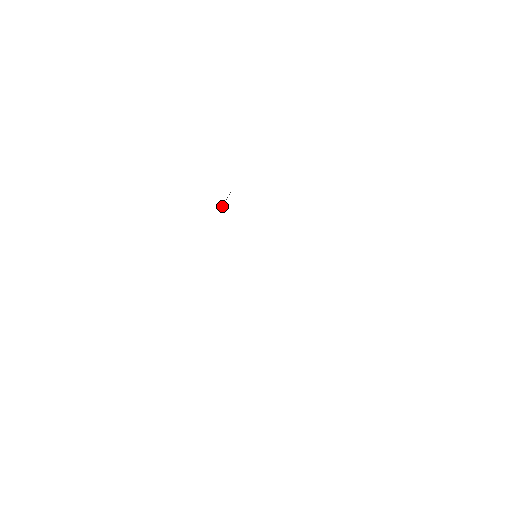
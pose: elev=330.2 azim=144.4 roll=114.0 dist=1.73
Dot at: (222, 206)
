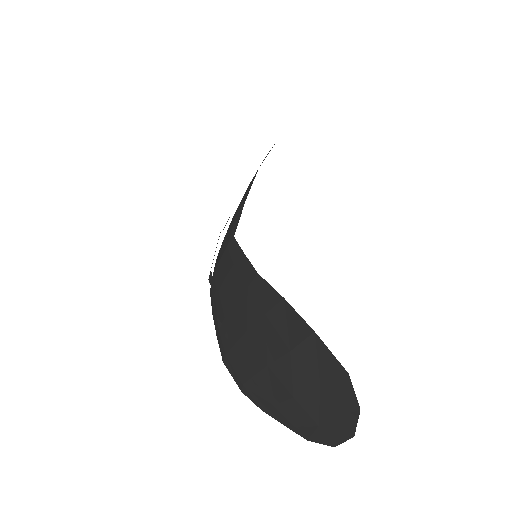
Dot at: occluded
